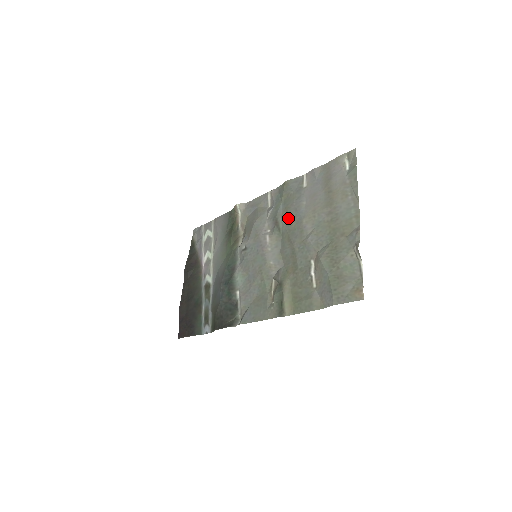
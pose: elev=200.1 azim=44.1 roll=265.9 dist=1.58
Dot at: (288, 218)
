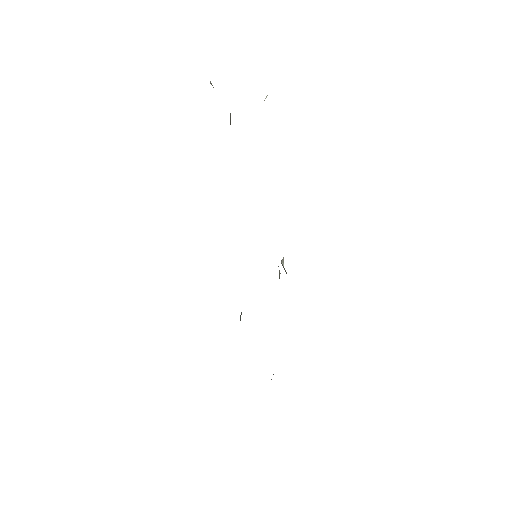
Dot at: occluded
